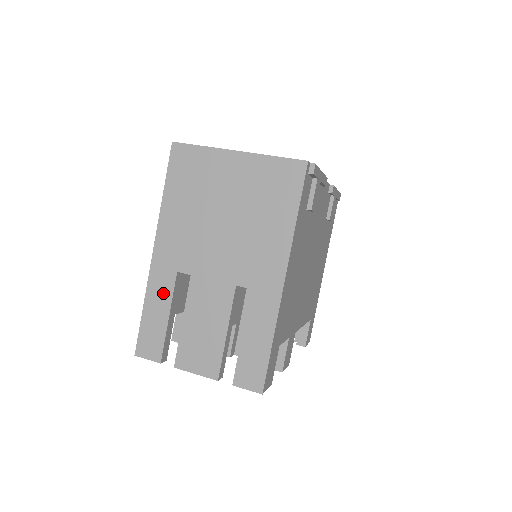
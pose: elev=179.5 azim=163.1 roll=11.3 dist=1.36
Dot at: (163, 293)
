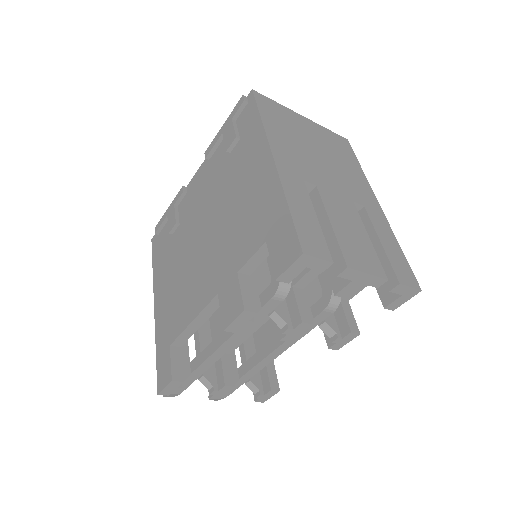
Dot at: (301, 195)
